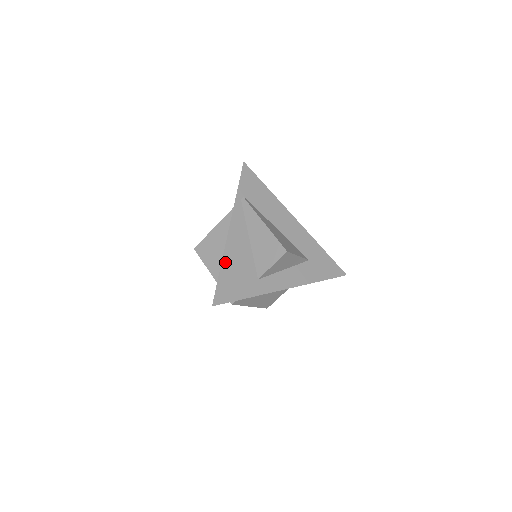
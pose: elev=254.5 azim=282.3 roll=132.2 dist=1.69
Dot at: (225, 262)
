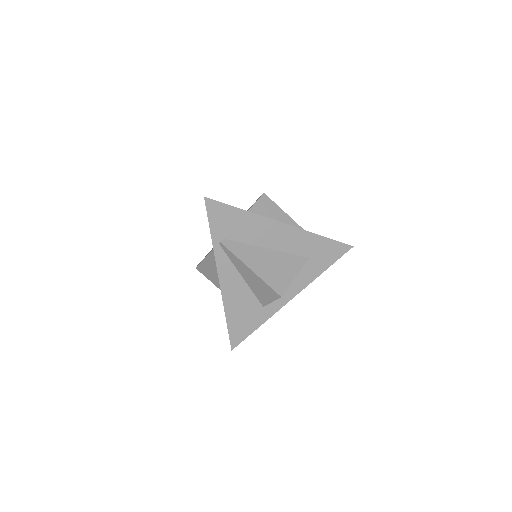
Dot at: (228, 312)
